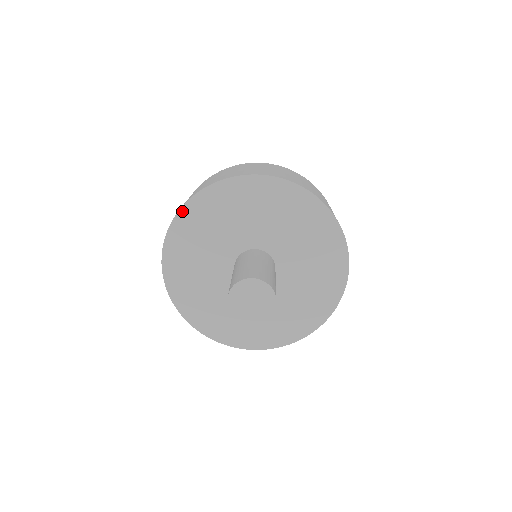
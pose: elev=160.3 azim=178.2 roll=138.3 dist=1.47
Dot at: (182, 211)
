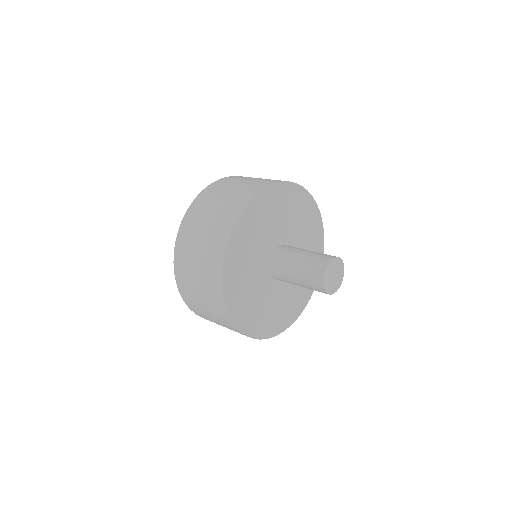
Dot at: (258, 195)
